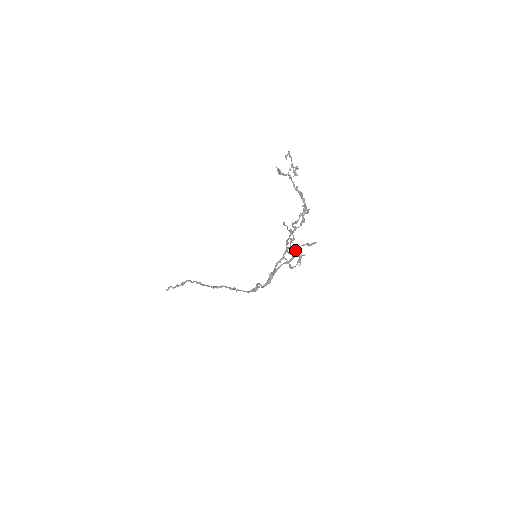
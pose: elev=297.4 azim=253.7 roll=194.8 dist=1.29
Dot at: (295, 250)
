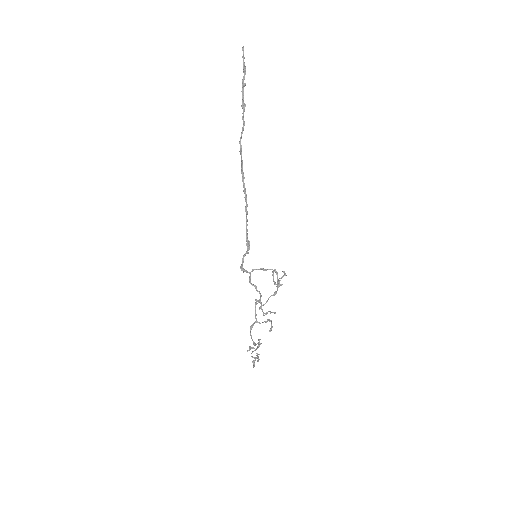
Dot at: (284, 275)
